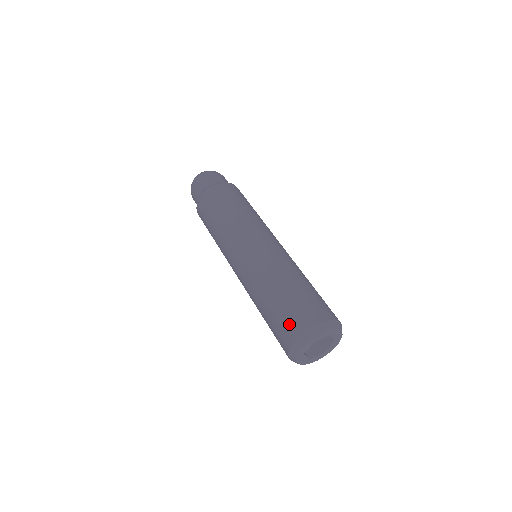
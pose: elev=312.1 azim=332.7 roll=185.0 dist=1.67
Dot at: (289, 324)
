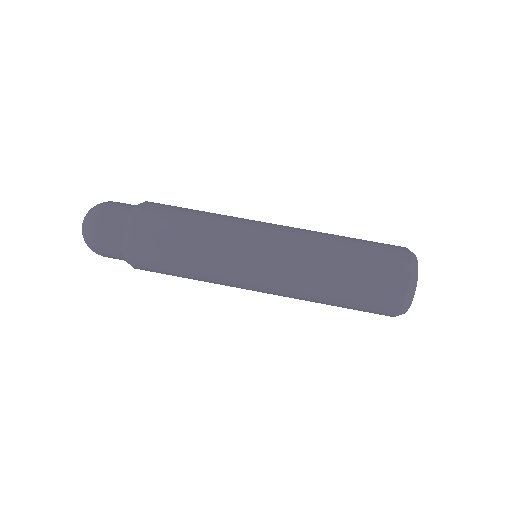
Dot at: (389, 277)
